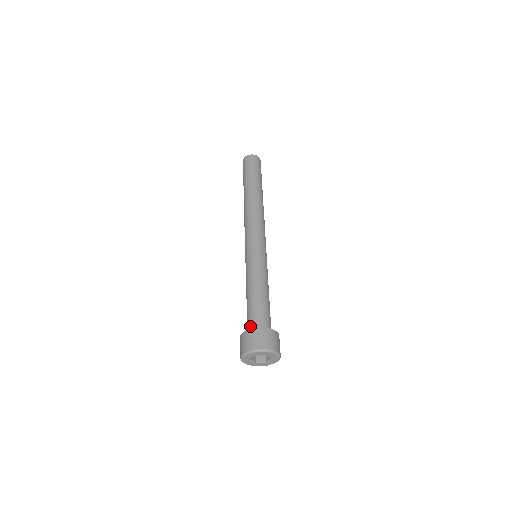
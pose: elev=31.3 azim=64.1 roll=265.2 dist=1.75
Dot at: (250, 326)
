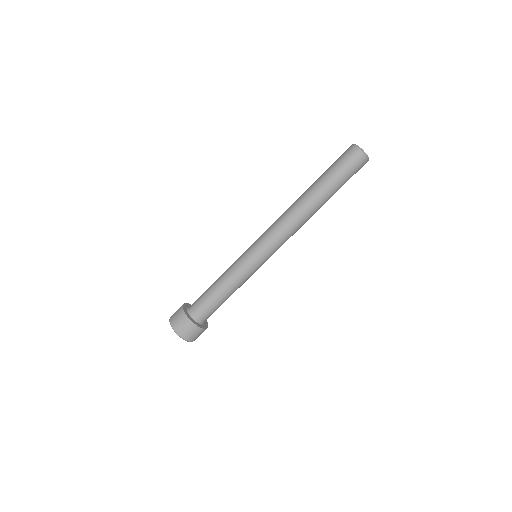
Dot at: (197, 314)
